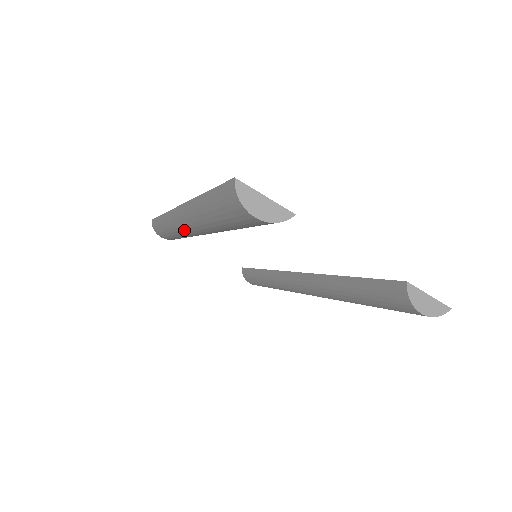
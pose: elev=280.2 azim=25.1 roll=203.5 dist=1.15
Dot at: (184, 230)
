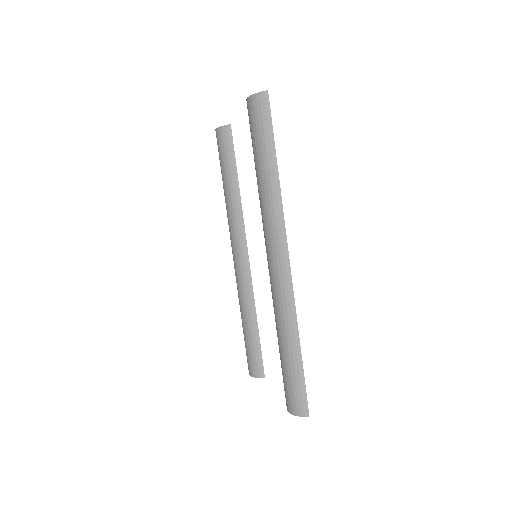
Dot at: (234, 267)
